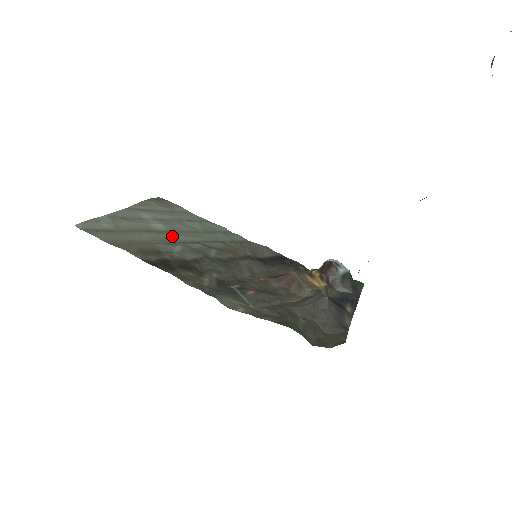
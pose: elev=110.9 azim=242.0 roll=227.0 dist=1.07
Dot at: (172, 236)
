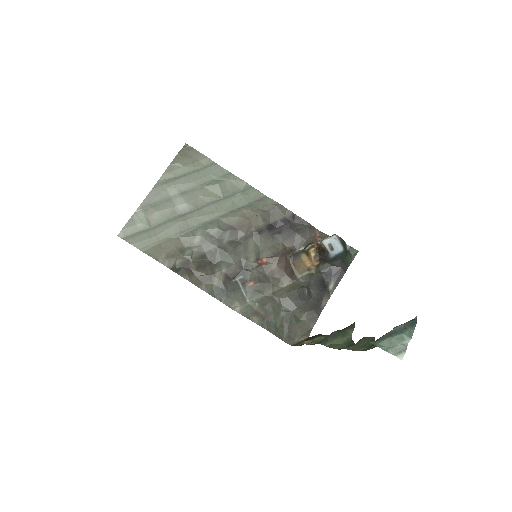
Dot at: (194, 220)
